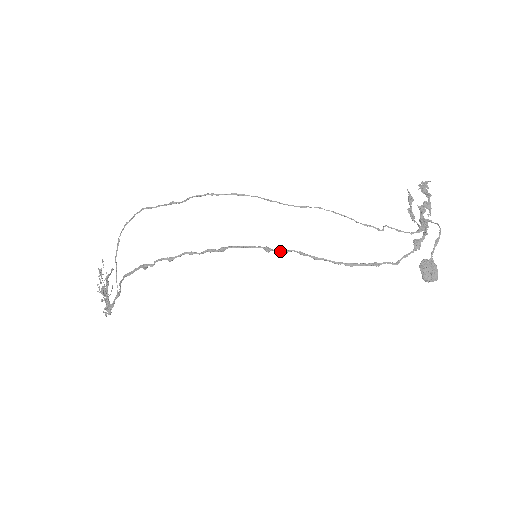
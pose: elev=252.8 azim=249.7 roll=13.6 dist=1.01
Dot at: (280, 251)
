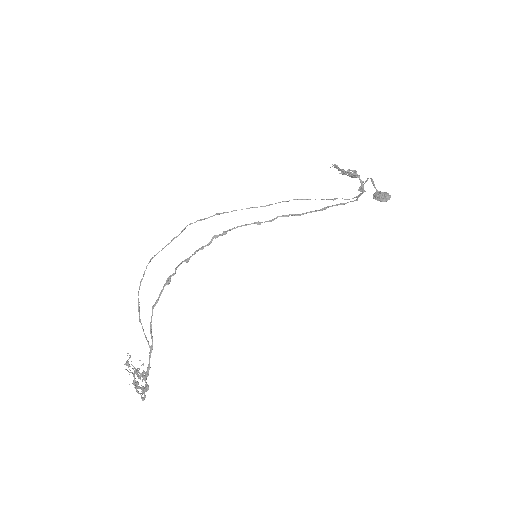
Dot at: (268, 221)
